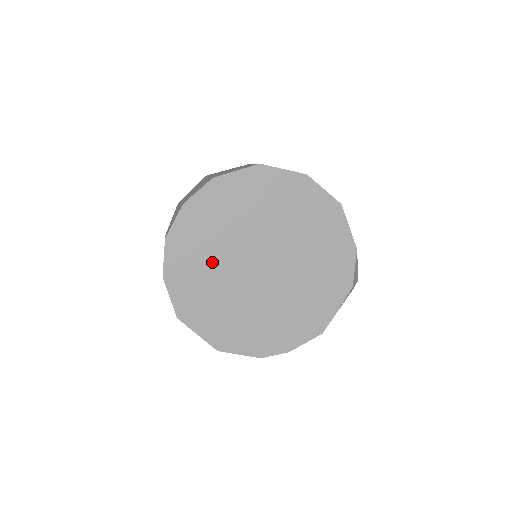
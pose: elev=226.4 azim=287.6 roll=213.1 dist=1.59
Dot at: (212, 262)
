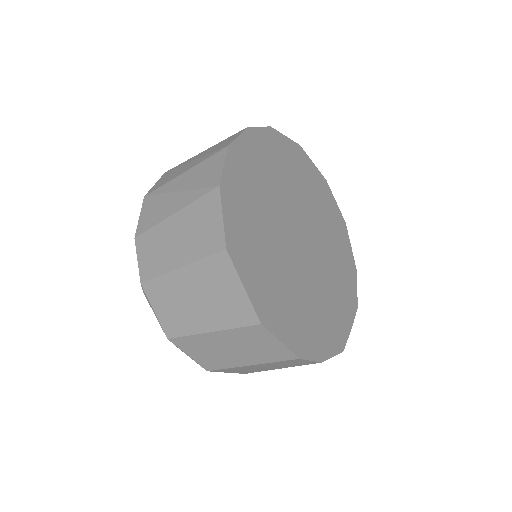
Dot at: (264, 204)
